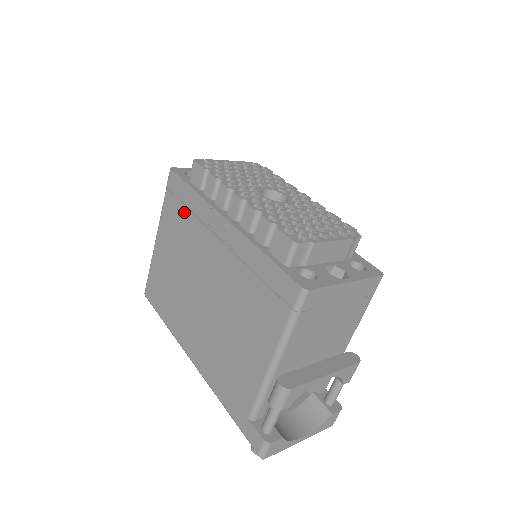
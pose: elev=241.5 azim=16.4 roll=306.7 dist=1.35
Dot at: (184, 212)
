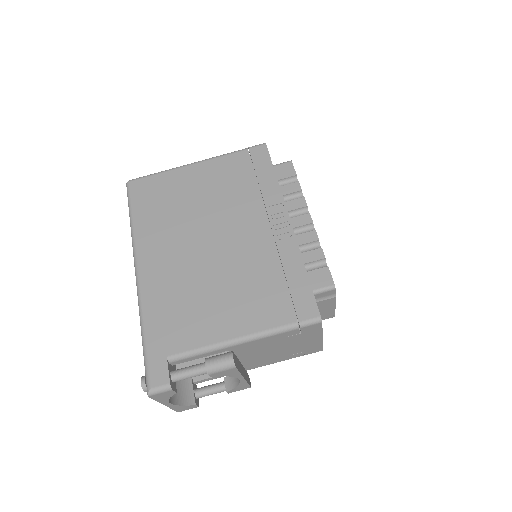
Dot at: (250, 179)
